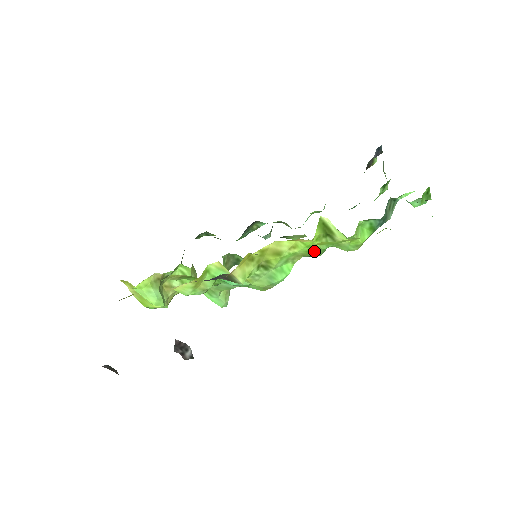
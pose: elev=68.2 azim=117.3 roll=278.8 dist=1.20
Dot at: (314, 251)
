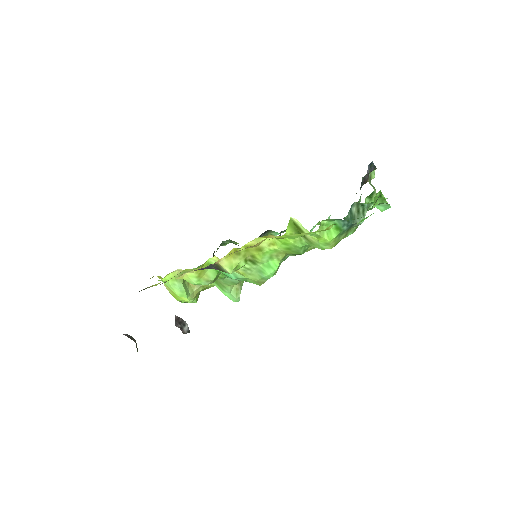
Dot at: (293, 249)
